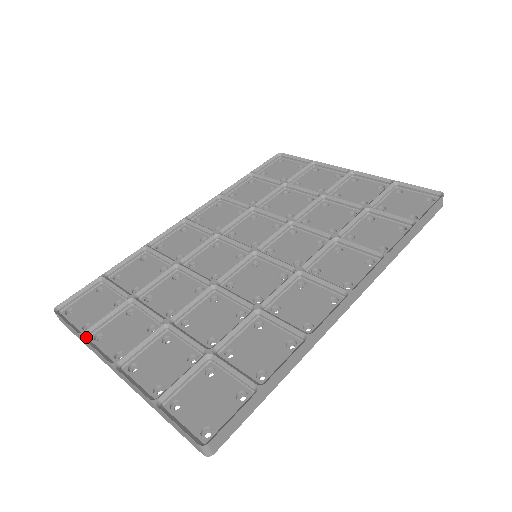
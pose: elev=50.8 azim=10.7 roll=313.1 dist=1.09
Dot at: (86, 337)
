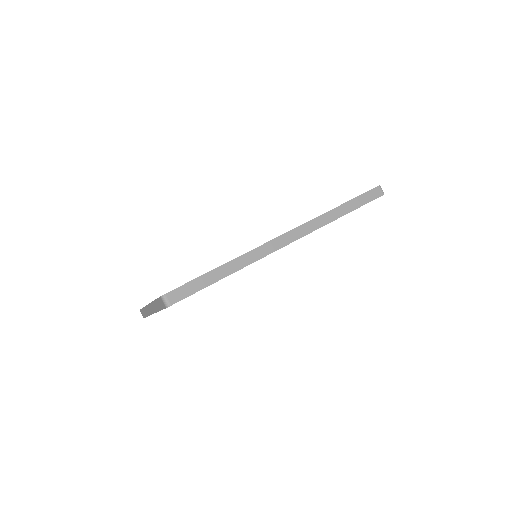
Dot at: occluded
